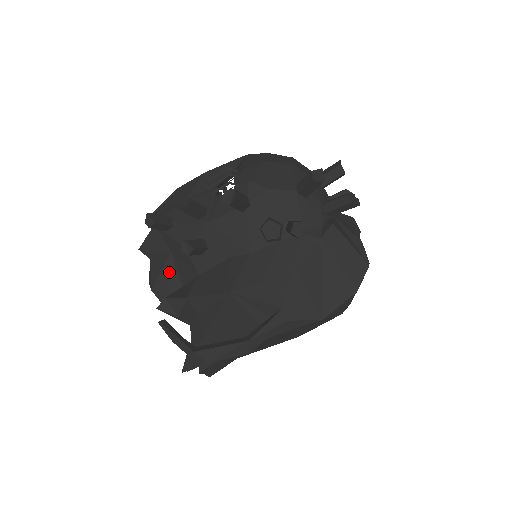
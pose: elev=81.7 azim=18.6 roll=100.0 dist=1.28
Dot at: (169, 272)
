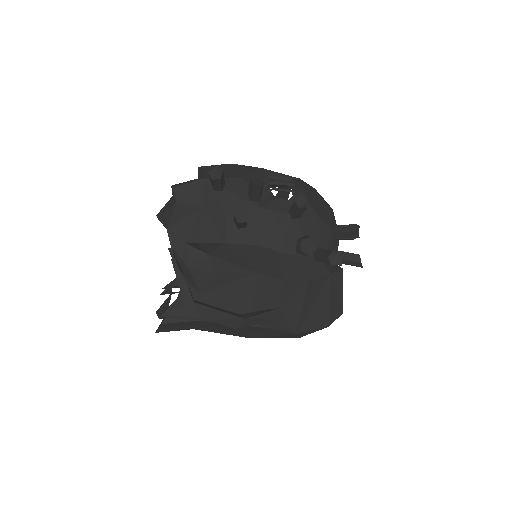
Dot at: (193, 224)
